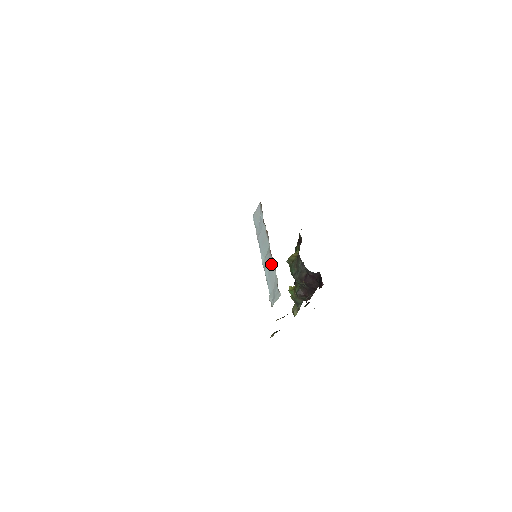
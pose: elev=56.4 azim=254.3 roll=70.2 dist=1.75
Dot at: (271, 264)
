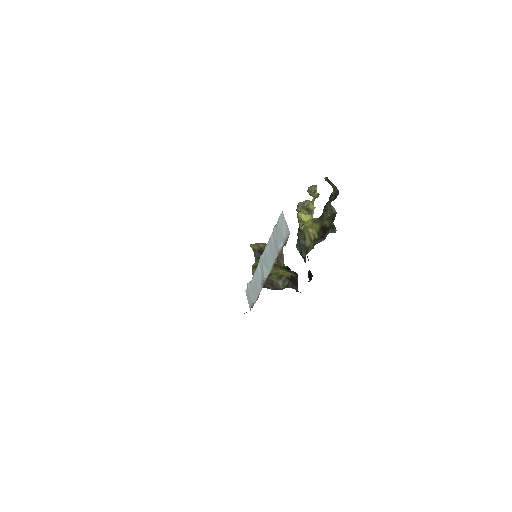
Dot at: (260, 283)
